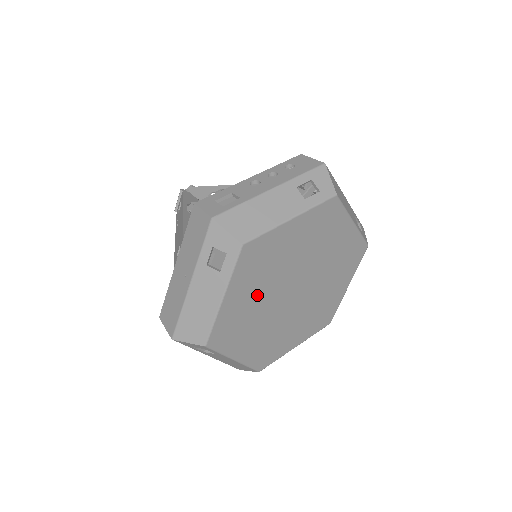
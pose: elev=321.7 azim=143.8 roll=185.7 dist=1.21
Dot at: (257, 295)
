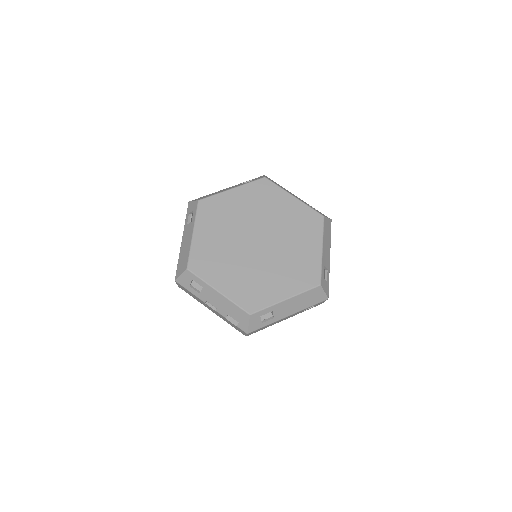
Dot at: (243, 211)
